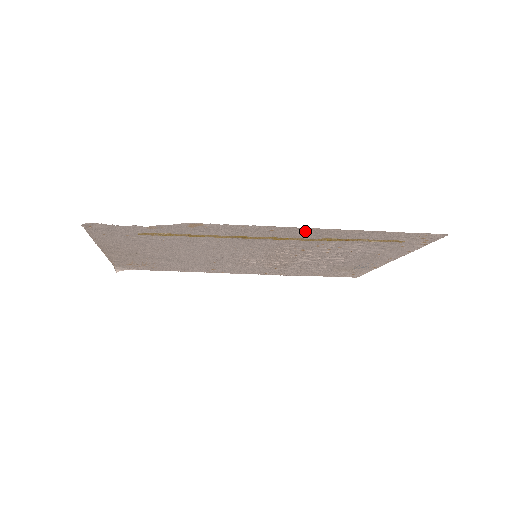
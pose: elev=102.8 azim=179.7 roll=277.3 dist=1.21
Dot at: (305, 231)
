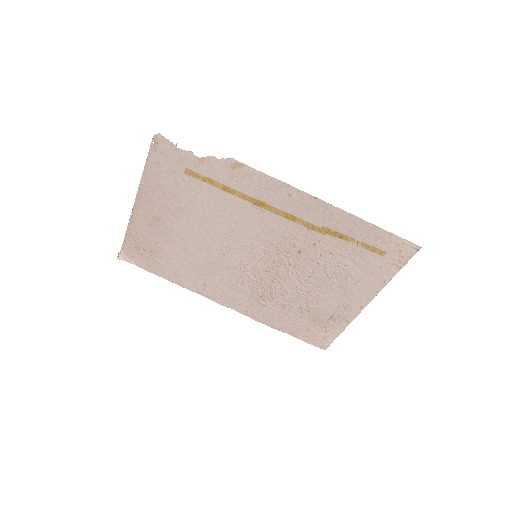
Dot at: (314, 205)
